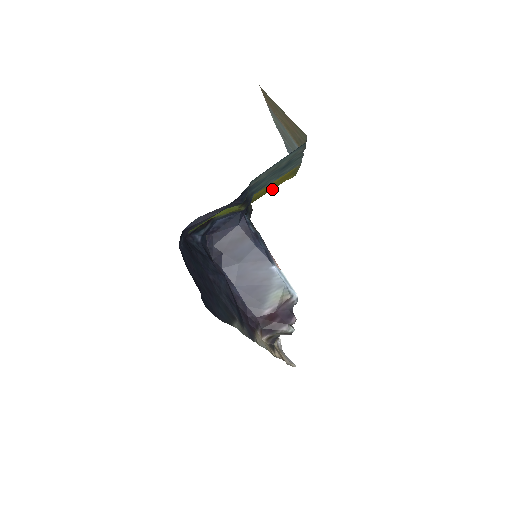
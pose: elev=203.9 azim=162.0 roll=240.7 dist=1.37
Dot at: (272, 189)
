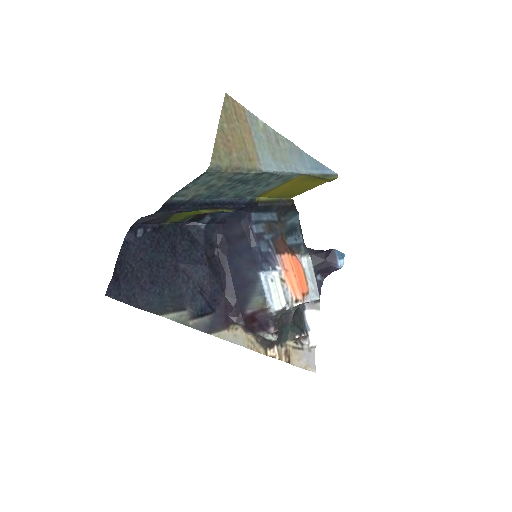
Dot at: (312, 188)
